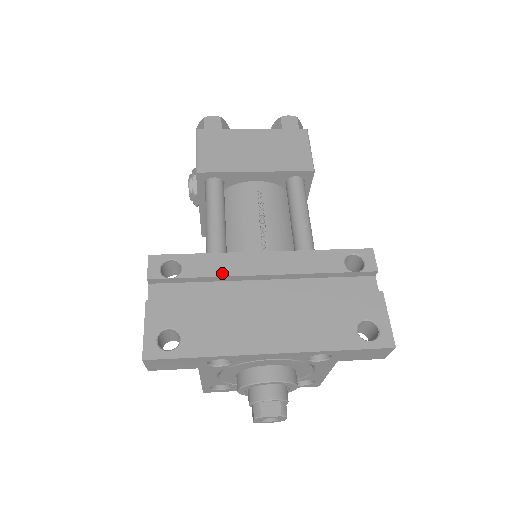
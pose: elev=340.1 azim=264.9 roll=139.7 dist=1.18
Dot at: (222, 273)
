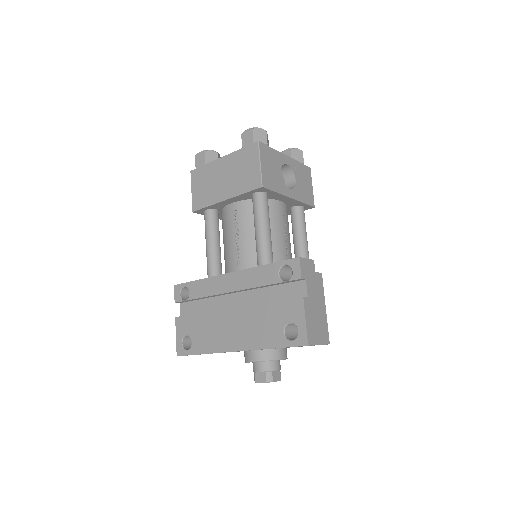
Dot at: (208, 294)
